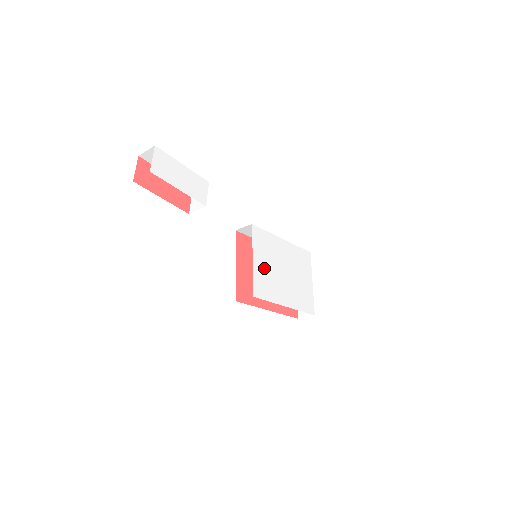
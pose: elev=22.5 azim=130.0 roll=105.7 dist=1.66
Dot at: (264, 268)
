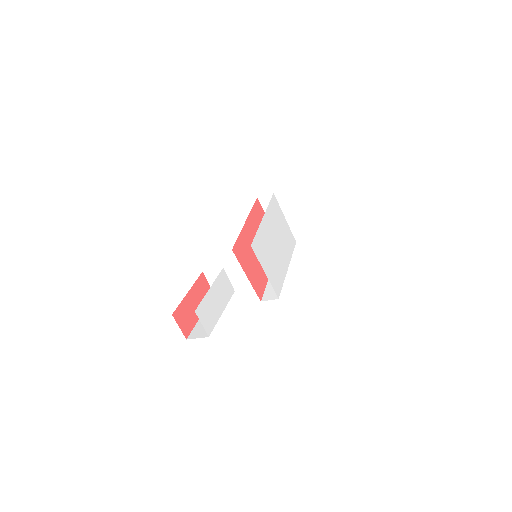
Dot at: (270, 266)
